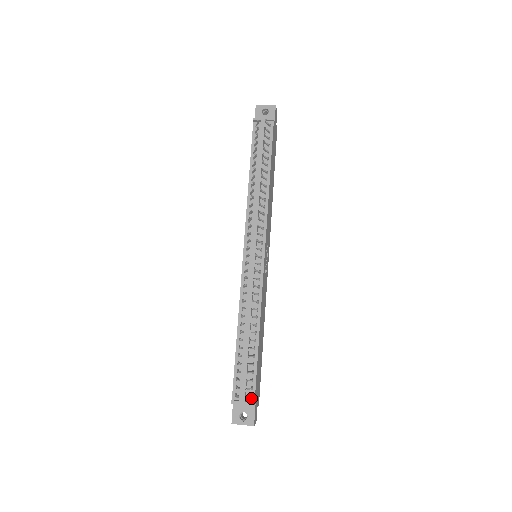
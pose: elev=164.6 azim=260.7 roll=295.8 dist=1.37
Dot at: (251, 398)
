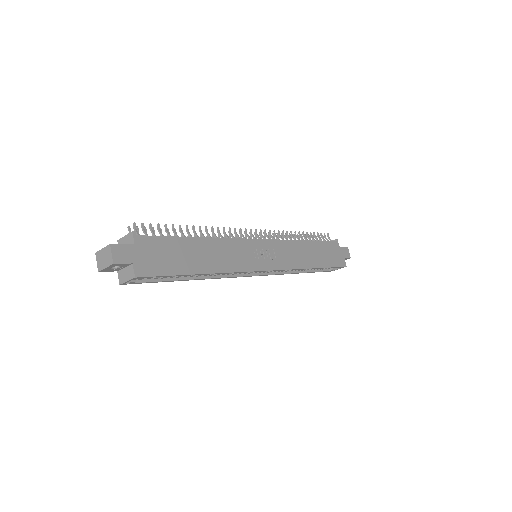
Dot at: (137, 237)
